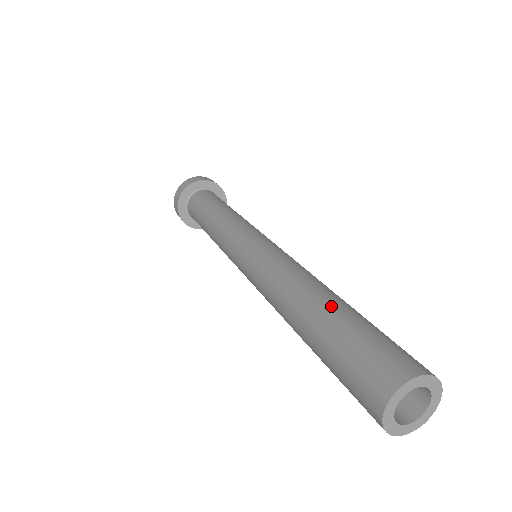
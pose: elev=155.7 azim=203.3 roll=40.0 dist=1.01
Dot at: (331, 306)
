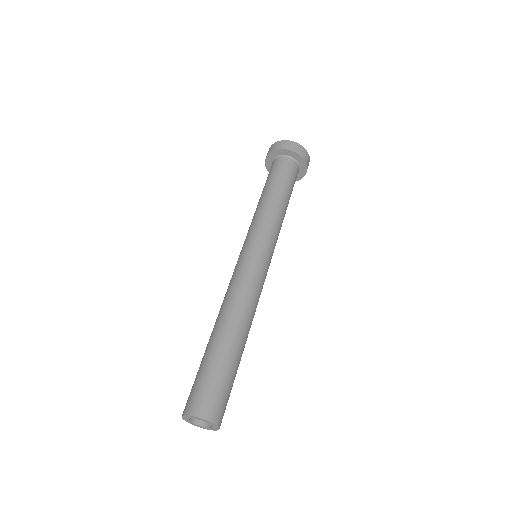
Dot at: (213, 343)
